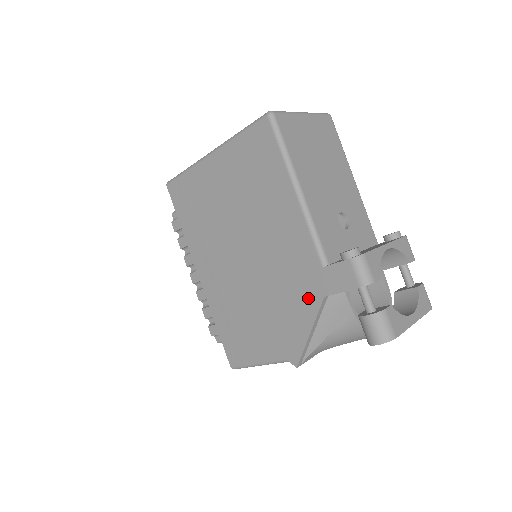
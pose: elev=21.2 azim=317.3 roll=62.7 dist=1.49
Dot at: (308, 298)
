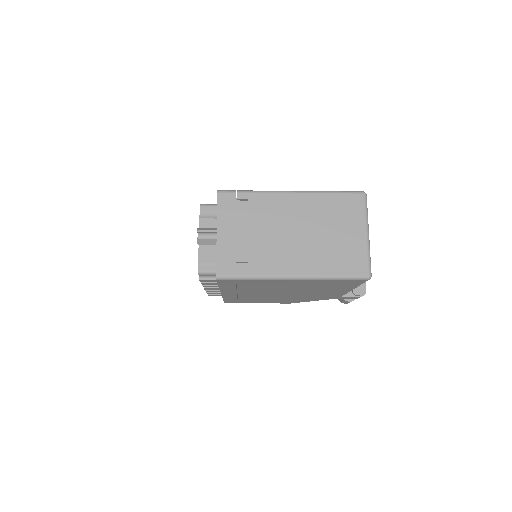
Dot at: (319, 299)
